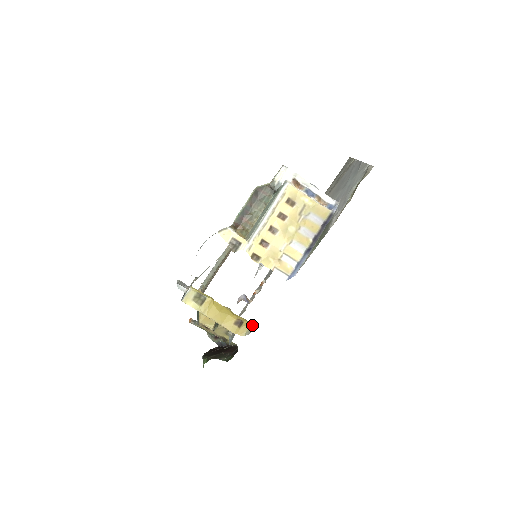
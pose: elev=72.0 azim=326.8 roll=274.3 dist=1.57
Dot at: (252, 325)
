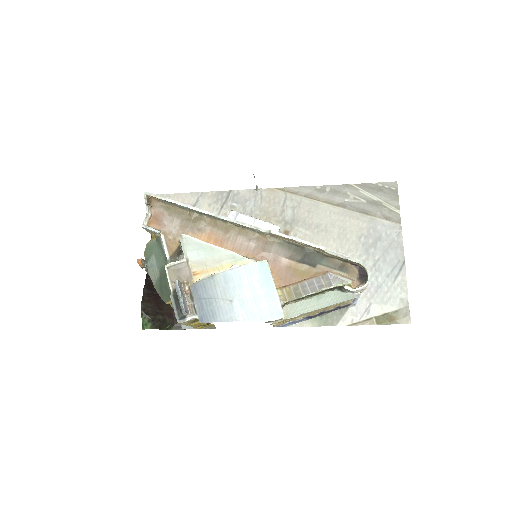
Dot at: (215, 327)
